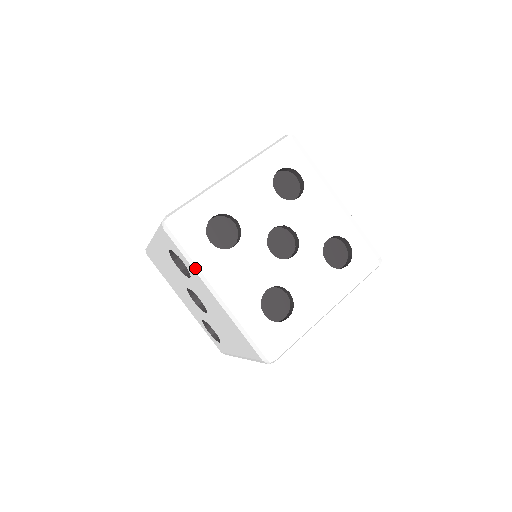
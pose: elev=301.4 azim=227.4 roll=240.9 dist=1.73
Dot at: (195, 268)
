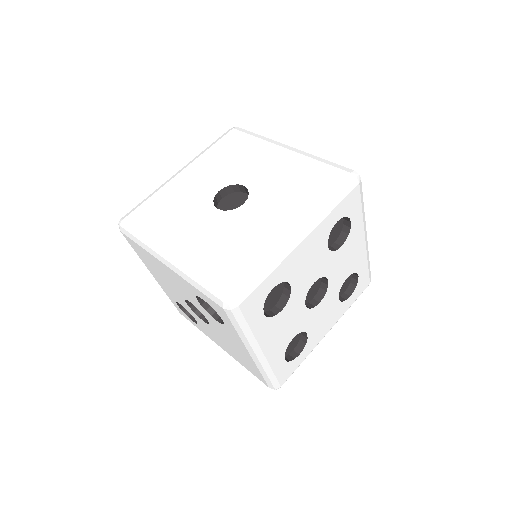
Dot at: (243, 338)
